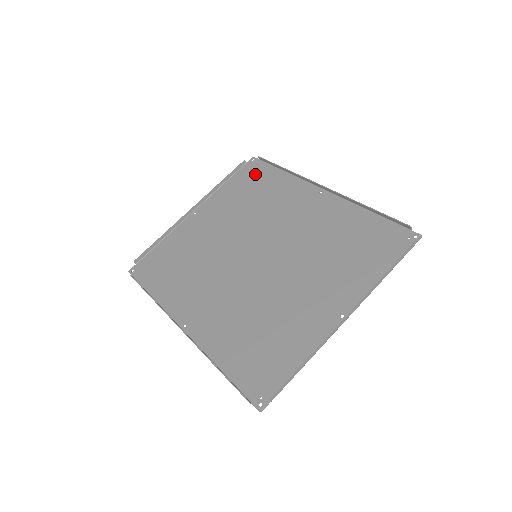
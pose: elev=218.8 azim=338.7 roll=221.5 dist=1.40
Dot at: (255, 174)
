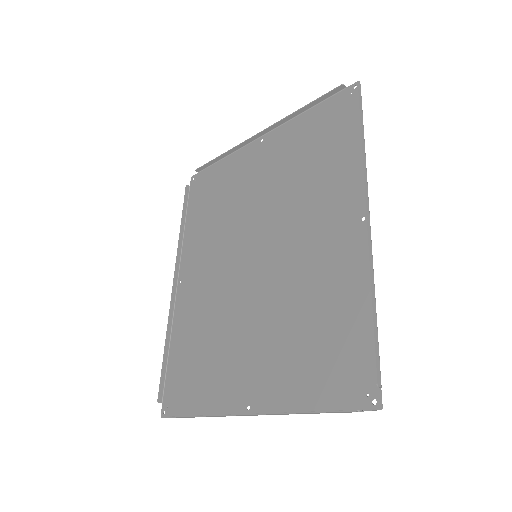
Dot at: (338, 119)
